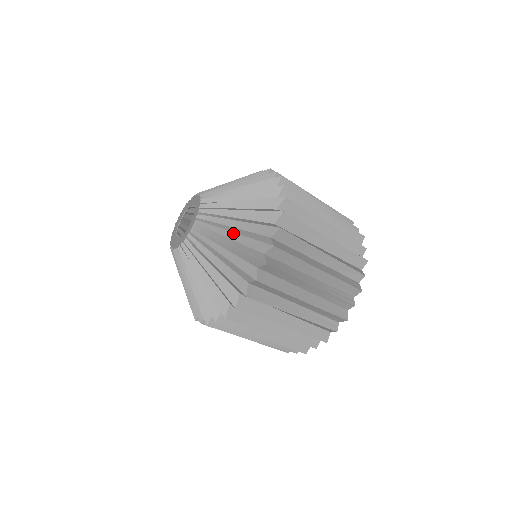
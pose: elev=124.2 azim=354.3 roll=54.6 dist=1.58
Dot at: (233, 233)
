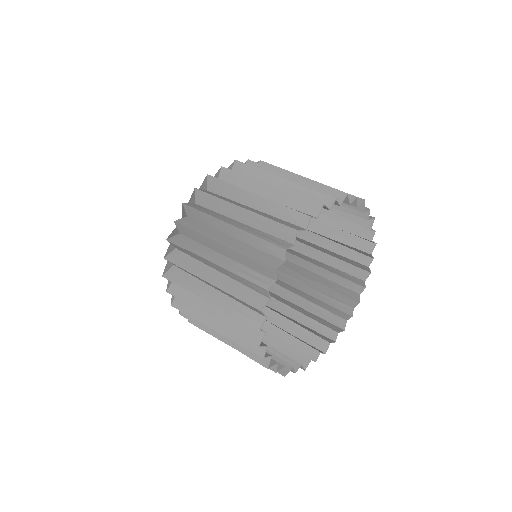
Dot at: occluded
